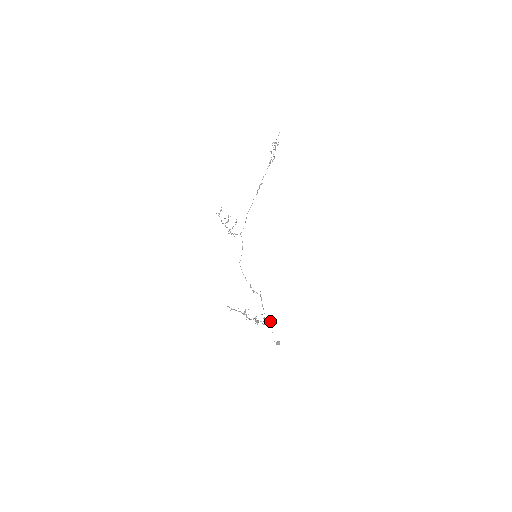
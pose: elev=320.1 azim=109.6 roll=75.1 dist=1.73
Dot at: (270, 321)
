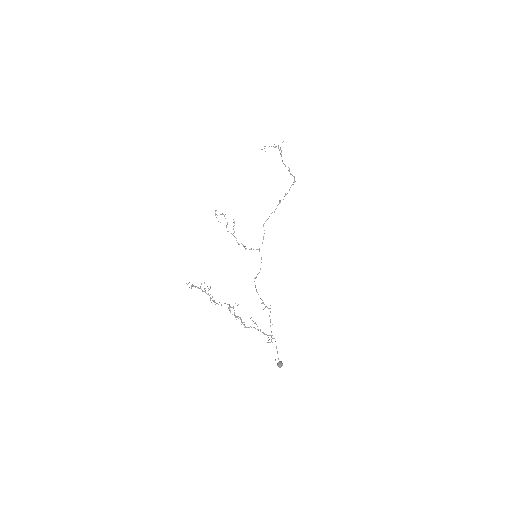
Dot at: occluded
